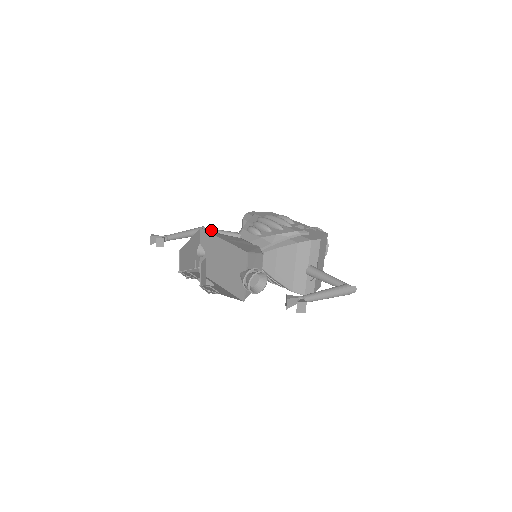
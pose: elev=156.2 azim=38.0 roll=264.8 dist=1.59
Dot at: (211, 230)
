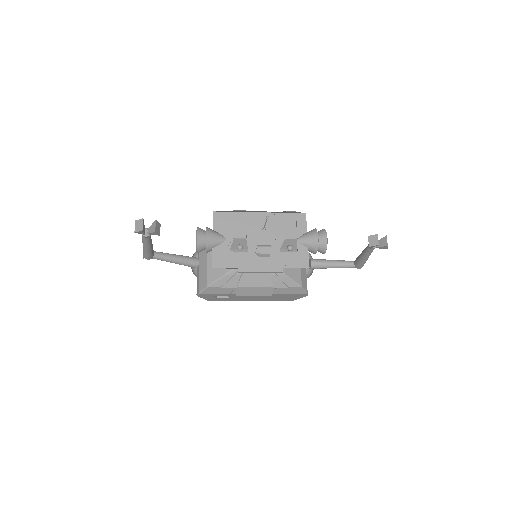
Dot at: (161, 252)
